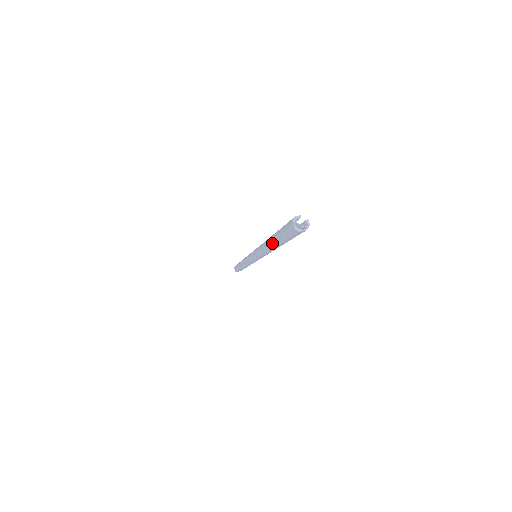
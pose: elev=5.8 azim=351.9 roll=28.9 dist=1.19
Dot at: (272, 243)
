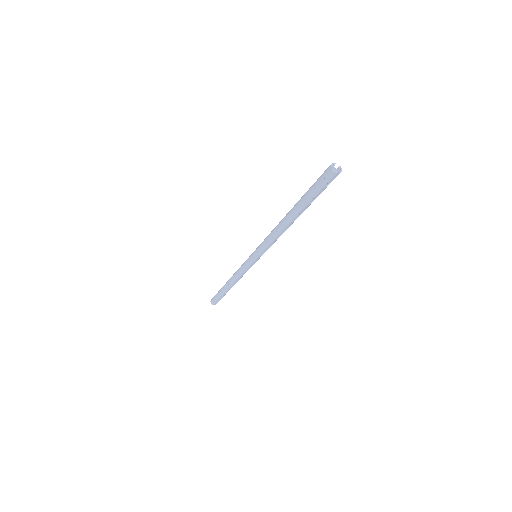
Dot at: (294, 211)
